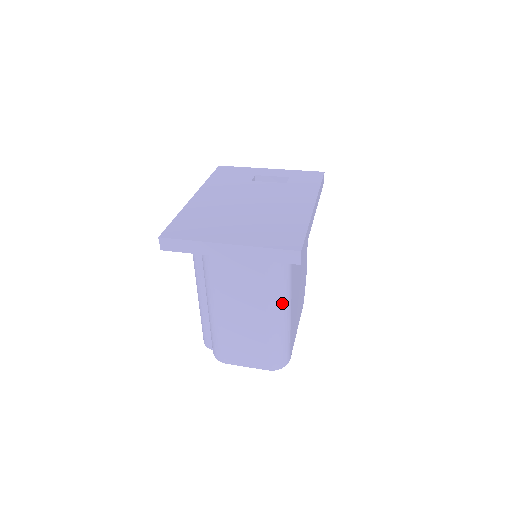
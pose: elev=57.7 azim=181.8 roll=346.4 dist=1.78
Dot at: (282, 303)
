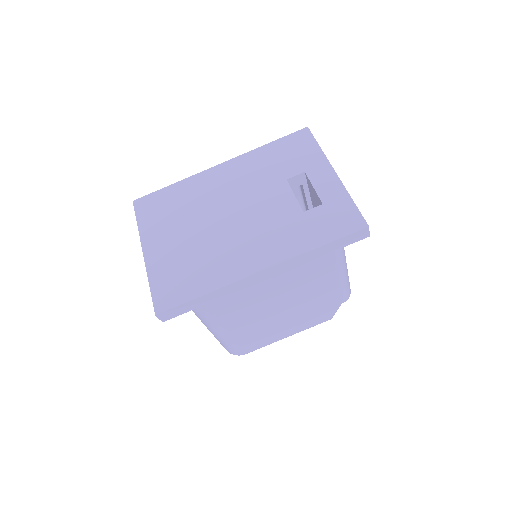
Dot at: (205, 322)
